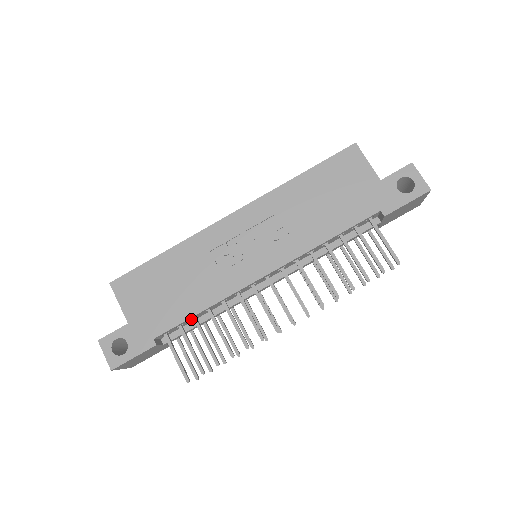
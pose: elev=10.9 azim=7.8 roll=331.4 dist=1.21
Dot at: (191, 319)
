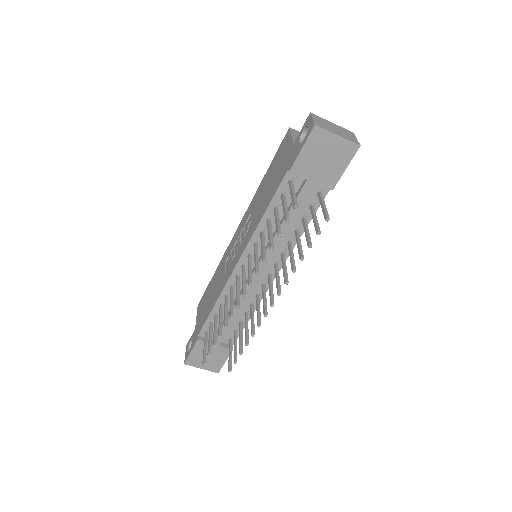
Dot at: occluded
